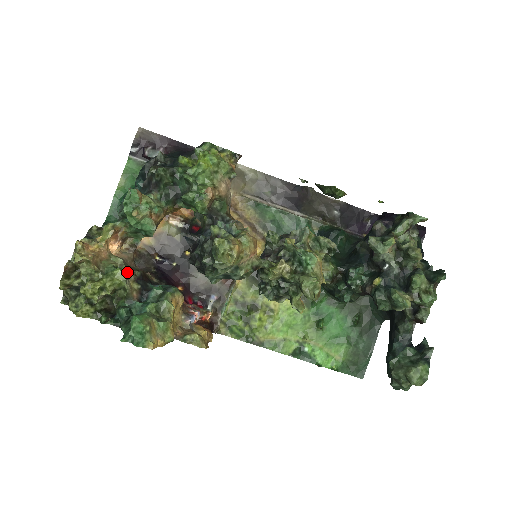
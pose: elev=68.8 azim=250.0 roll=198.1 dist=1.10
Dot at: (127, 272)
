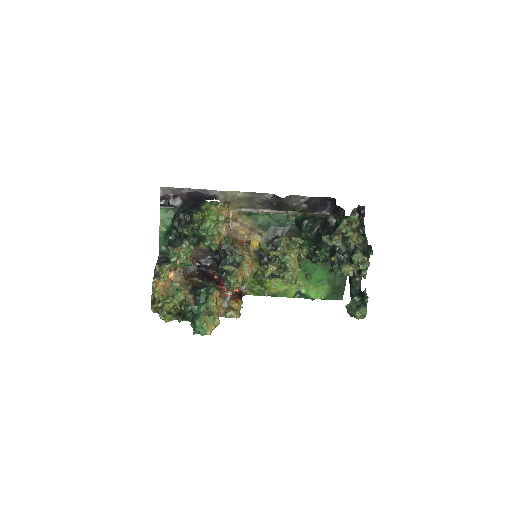
Dot at: (184, 292)
